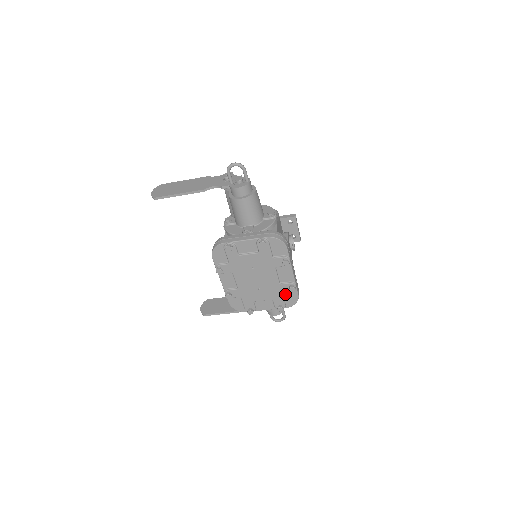
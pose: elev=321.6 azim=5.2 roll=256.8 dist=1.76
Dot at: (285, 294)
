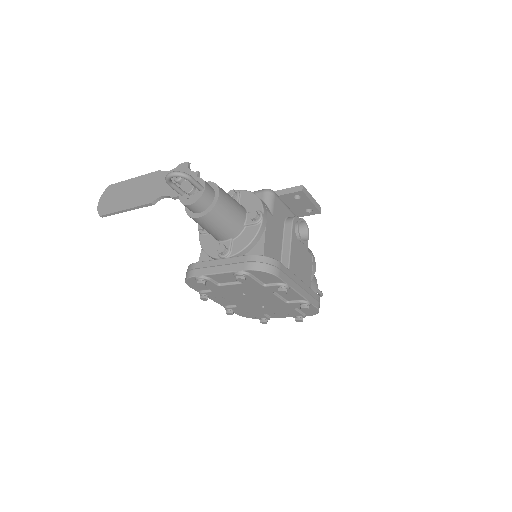
Dot at: (299, 308)
